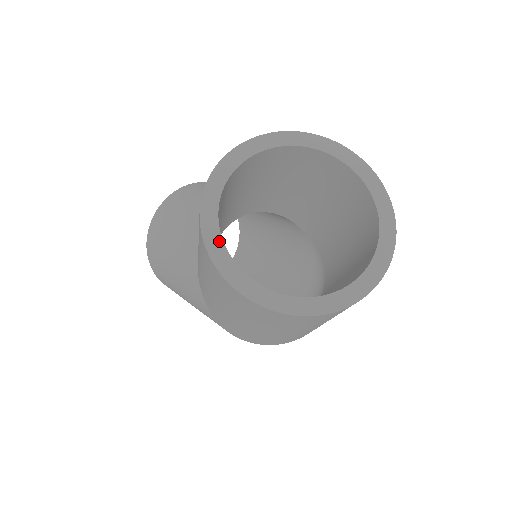
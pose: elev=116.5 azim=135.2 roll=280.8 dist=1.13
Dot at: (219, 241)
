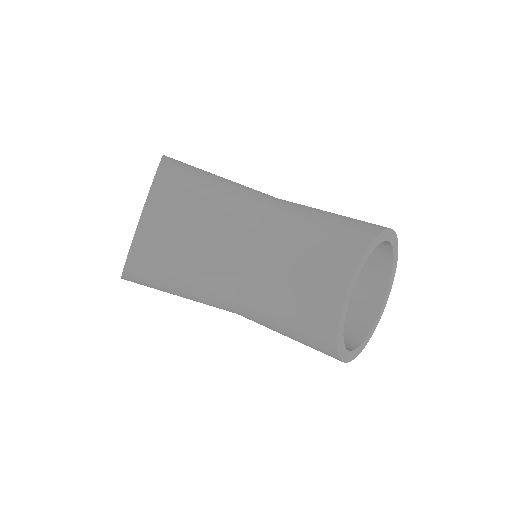
Dot at: (344, 349)
